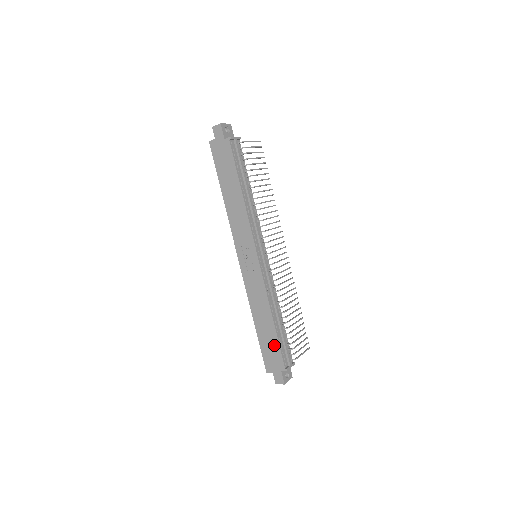
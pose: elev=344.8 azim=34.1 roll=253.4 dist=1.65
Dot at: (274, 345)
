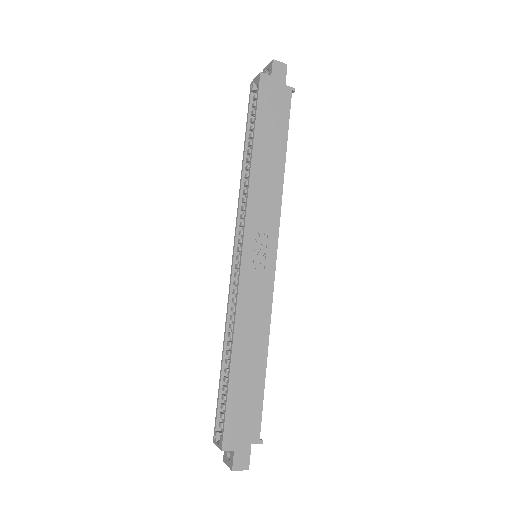
Dot at: (254, 399)
